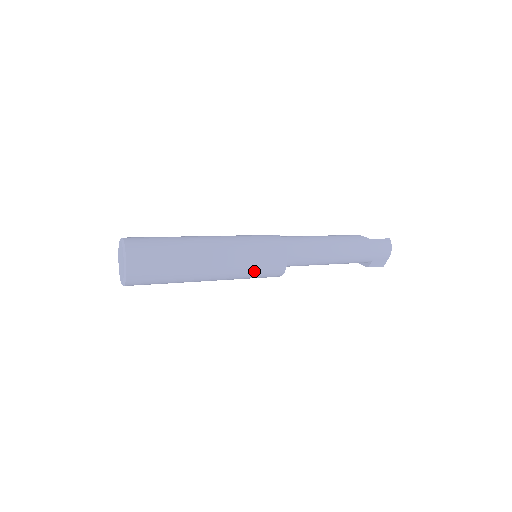
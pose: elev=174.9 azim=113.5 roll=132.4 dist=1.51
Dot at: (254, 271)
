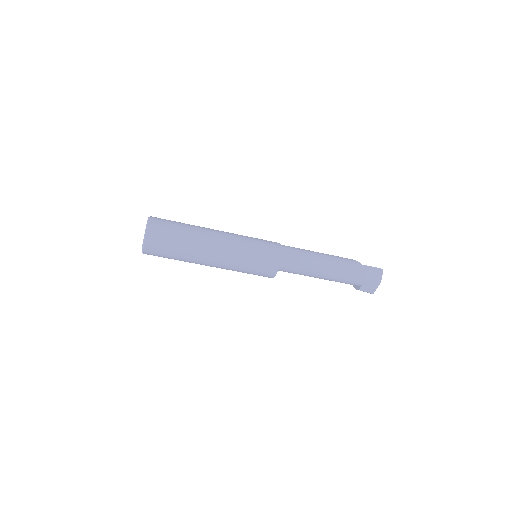
Dot at: (249, 266)
